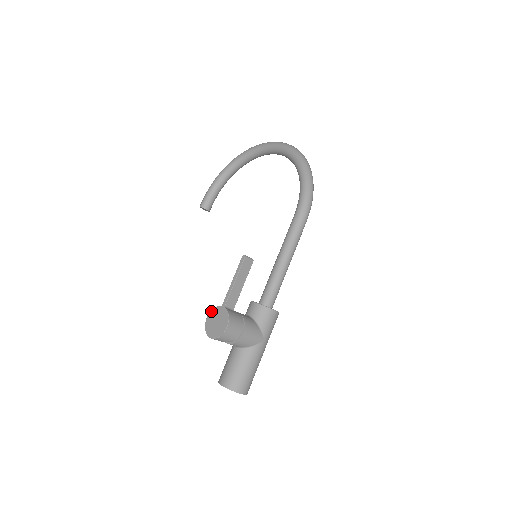
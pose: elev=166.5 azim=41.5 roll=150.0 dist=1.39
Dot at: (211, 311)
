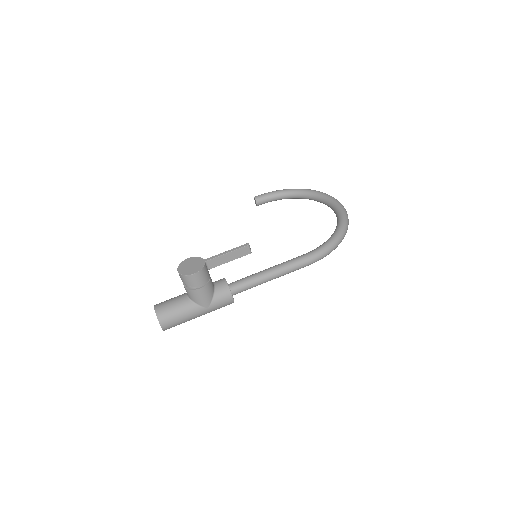
Dot at: (195, 257)
